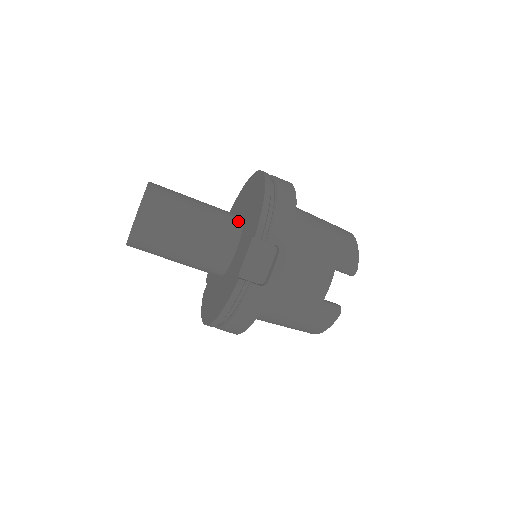
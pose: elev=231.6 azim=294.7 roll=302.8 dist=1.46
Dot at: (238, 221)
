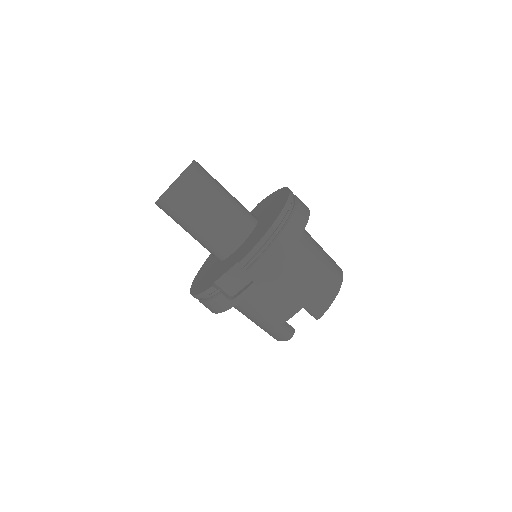
Dot at: (248, 229)
